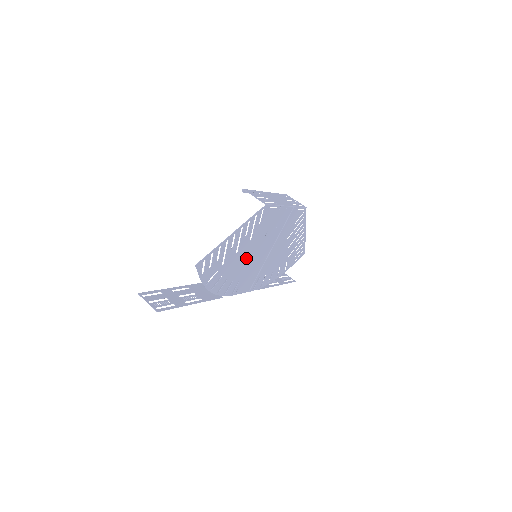
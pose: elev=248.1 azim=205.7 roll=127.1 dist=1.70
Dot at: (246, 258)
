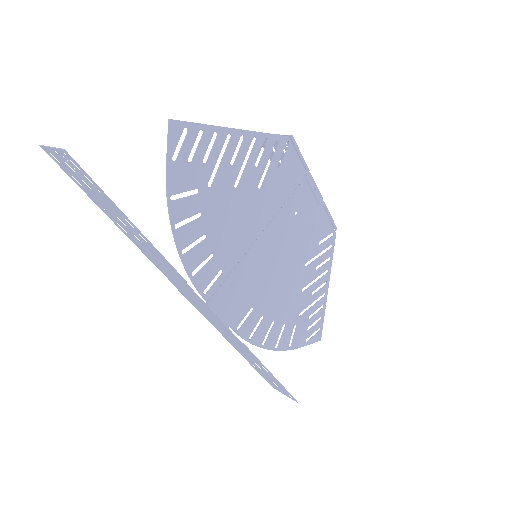
Dot at: (244, 225)
